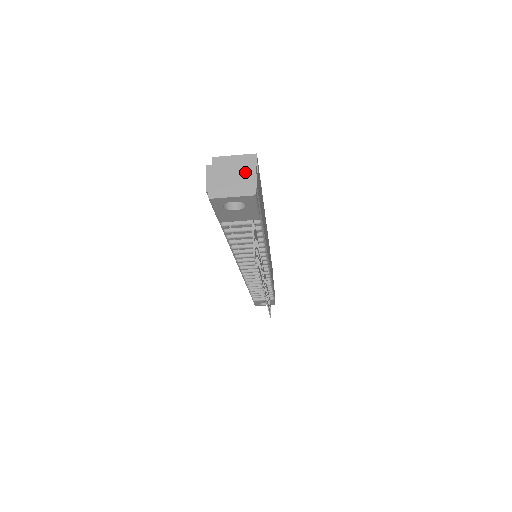
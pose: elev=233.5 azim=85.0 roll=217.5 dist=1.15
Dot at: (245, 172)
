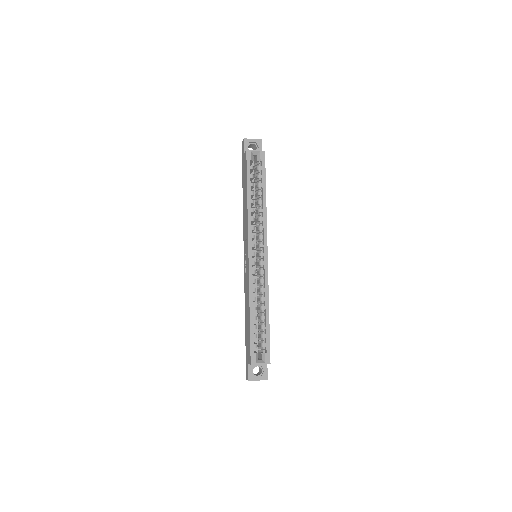
Dot at: occluded
